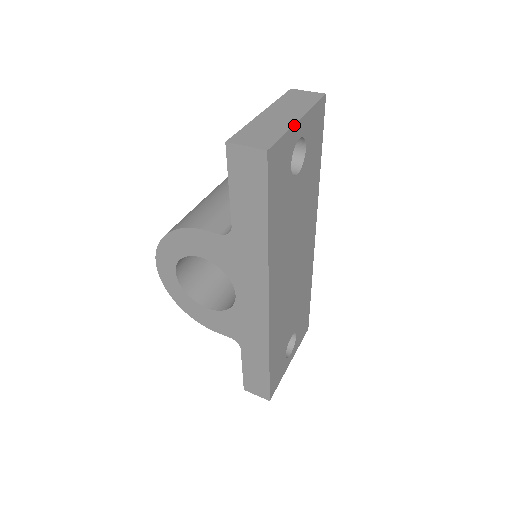
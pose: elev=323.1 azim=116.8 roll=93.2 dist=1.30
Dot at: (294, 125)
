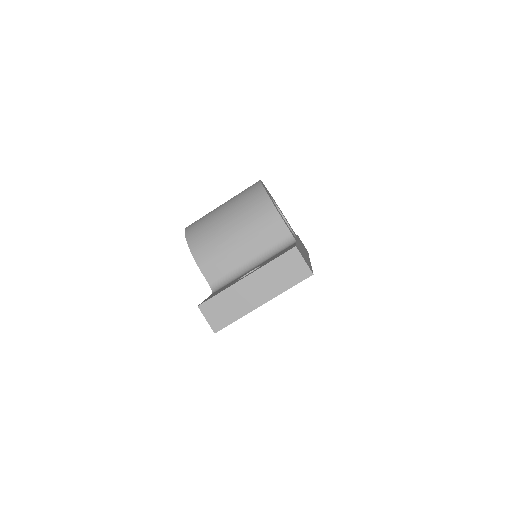
Dot at: occluded
